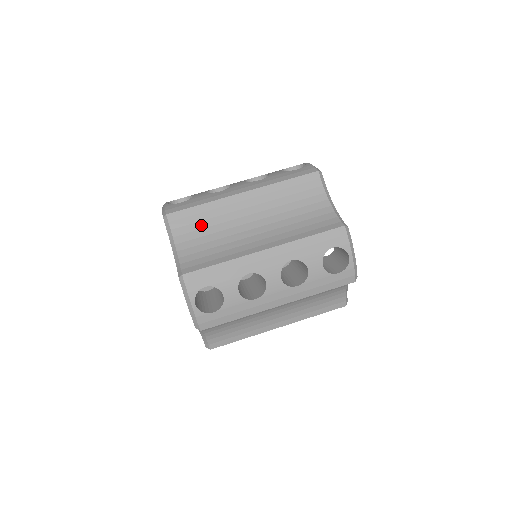
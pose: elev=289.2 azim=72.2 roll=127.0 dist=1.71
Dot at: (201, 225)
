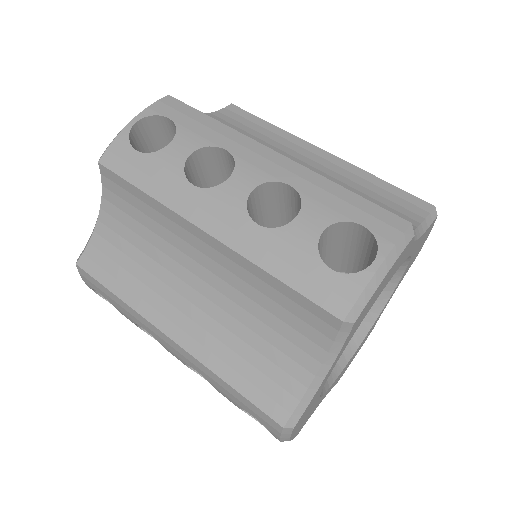
Dot at: (247, 129)
